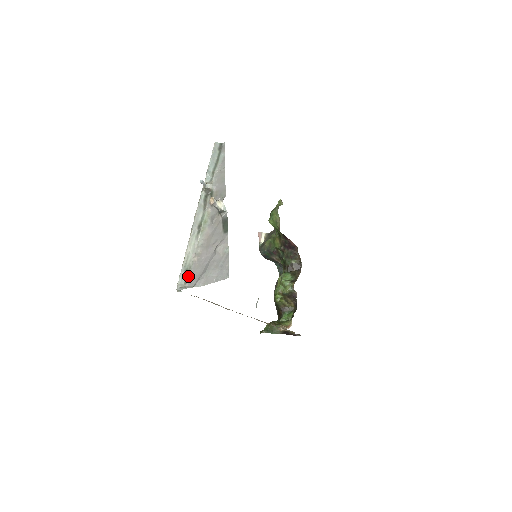
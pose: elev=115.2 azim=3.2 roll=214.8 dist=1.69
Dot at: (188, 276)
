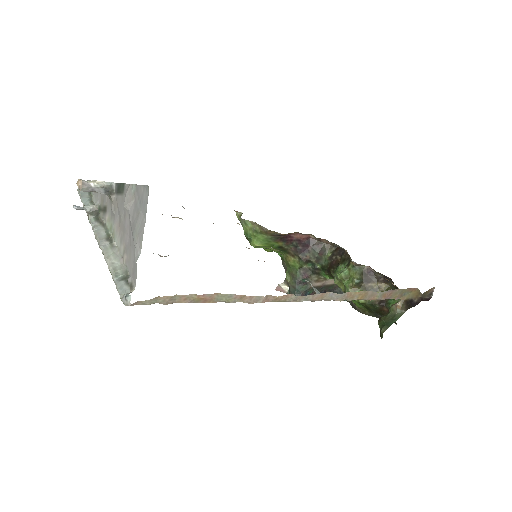
Dot at: (129, 279)
